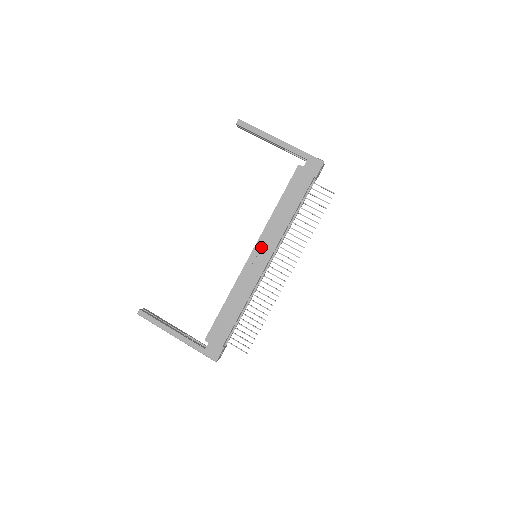
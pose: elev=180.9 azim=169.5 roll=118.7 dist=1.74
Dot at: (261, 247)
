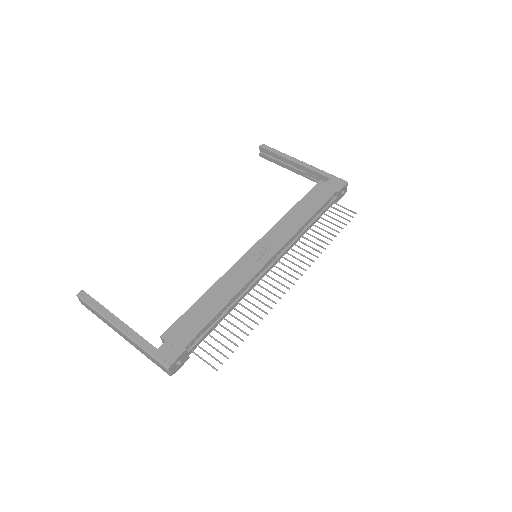
Dot at: (265, 243)
